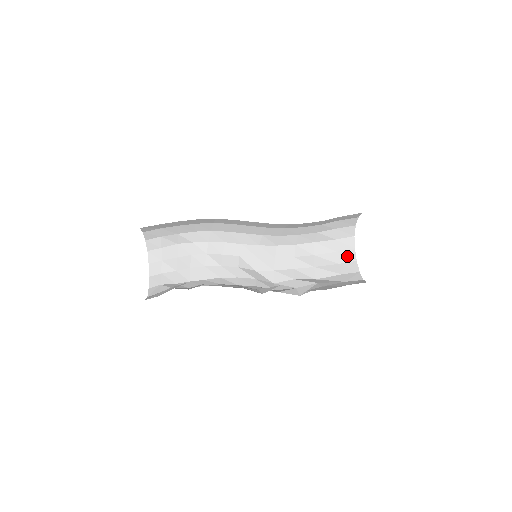
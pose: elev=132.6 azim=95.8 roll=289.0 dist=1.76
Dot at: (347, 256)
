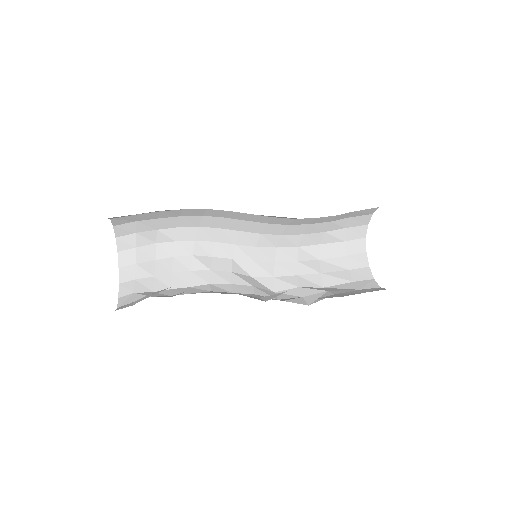
Dot at: (358, 261)
